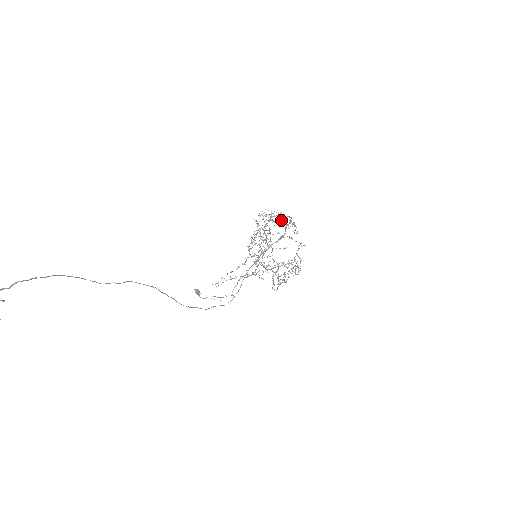
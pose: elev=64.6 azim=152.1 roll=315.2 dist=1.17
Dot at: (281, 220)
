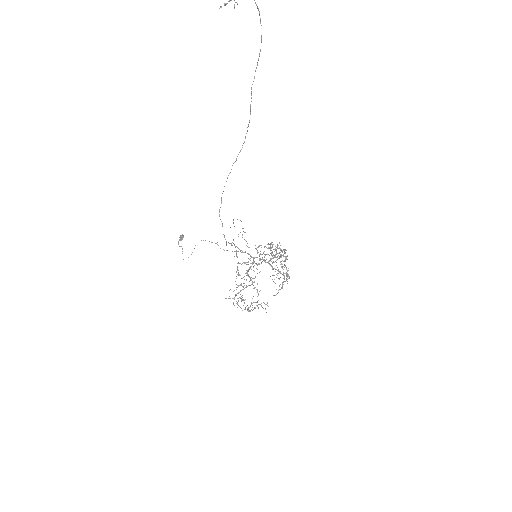
Dot at: occluded
